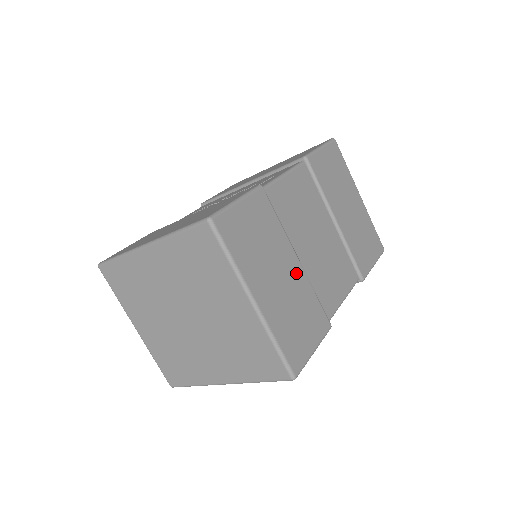
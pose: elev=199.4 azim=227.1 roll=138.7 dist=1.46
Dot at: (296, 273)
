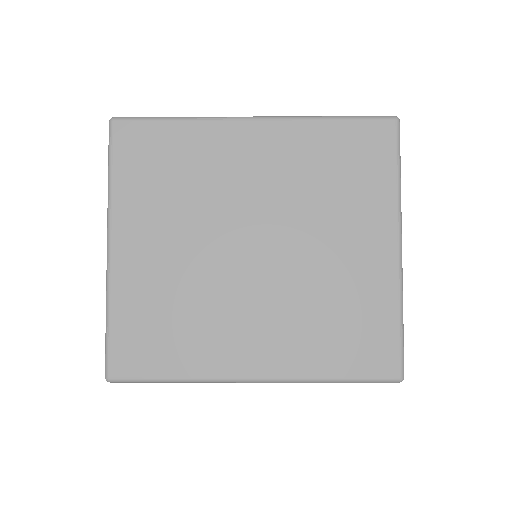
Dot at: occluded
